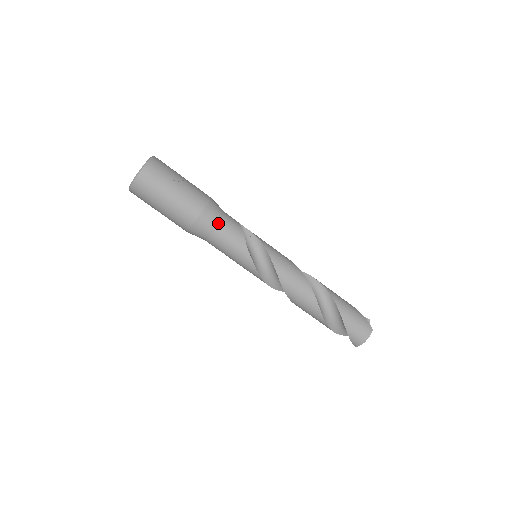
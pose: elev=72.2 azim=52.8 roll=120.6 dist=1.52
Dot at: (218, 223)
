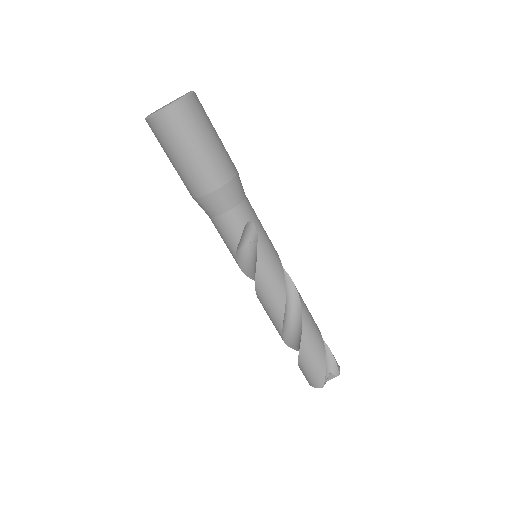
Dot at: (216, 215)
